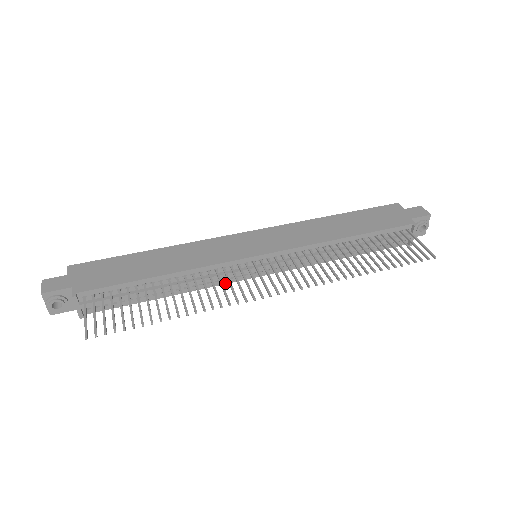
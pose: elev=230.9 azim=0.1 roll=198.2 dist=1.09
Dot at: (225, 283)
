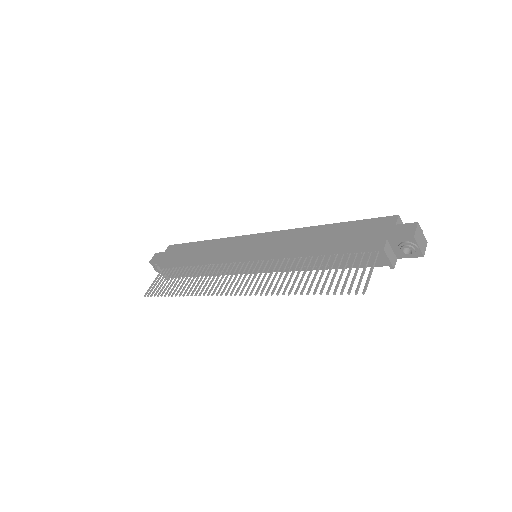
Dot at: occluded
